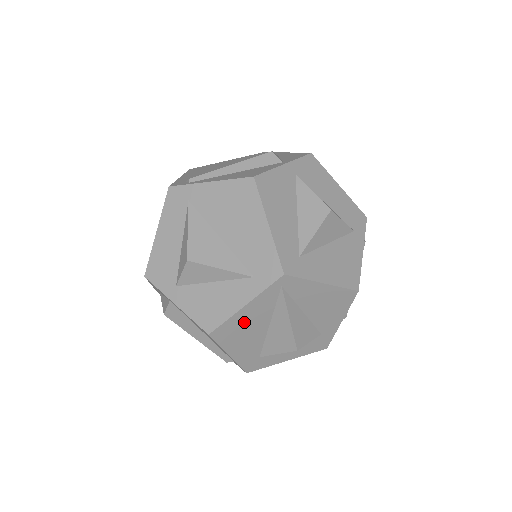
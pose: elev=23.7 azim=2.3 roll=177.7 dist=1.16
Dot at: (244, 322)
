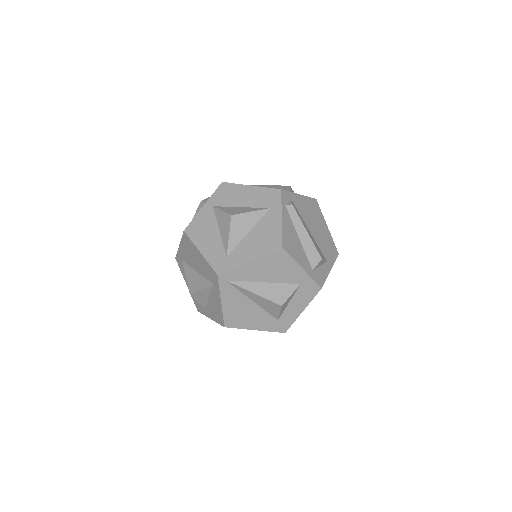
Dot at: (235, 309)
